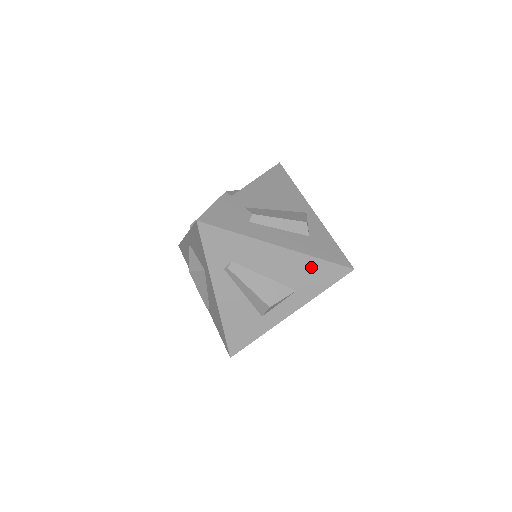
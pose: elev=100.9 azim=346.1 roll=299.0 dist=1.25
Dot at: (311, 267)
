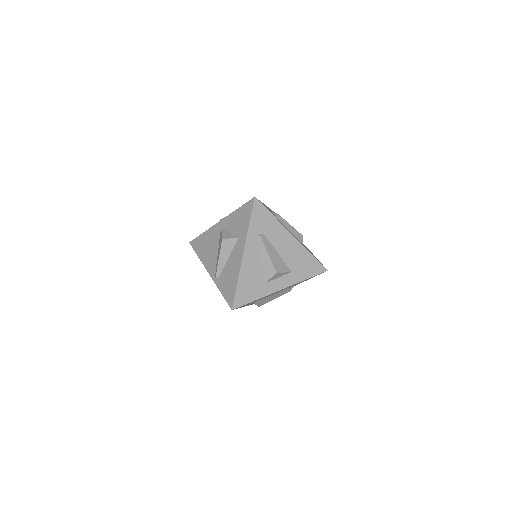
Dot at: (305, 258)
